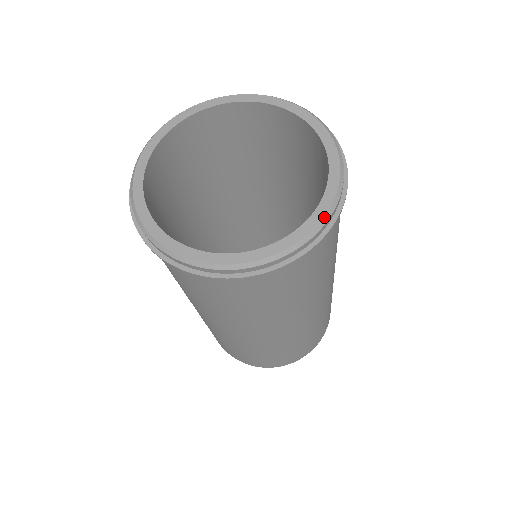
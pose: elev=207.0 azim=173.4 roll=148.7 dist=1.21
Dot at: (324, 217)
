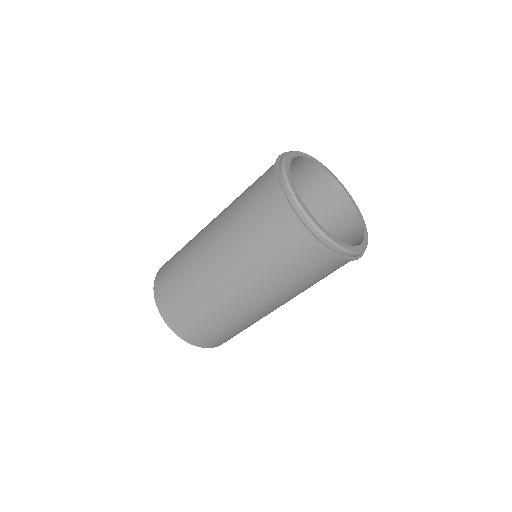
Dot at: (364, 249)
